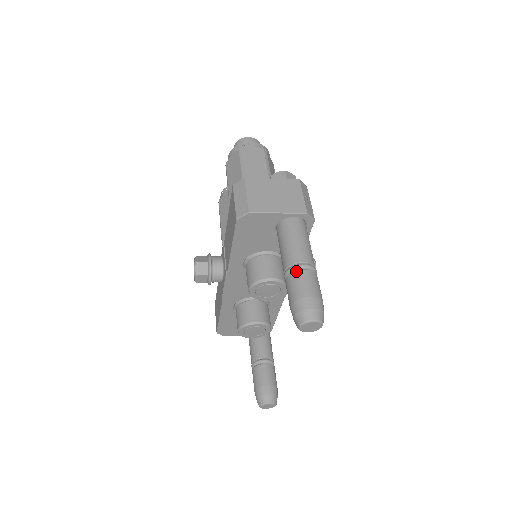
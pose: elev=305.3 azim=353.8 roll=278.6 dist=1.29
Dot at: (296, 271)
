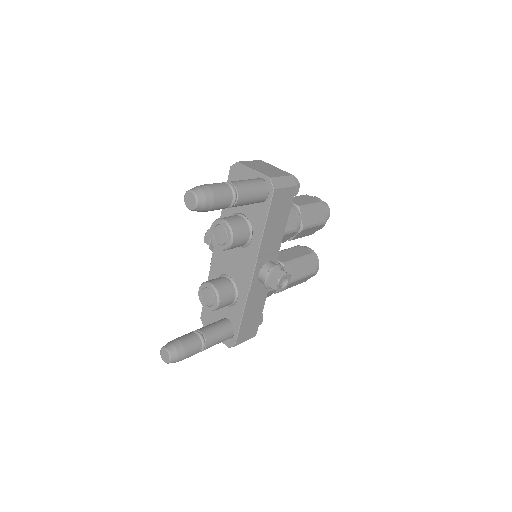
Dot at: occluded
